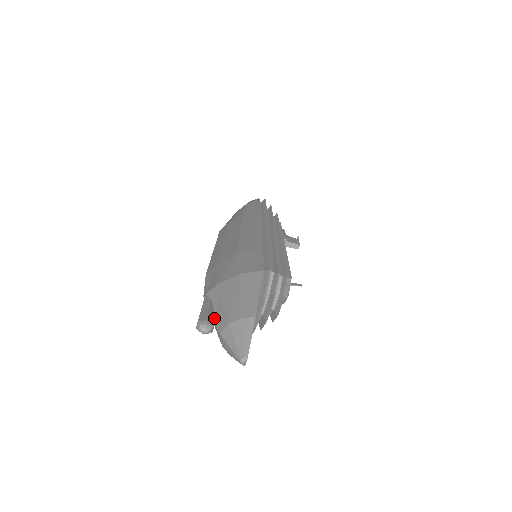
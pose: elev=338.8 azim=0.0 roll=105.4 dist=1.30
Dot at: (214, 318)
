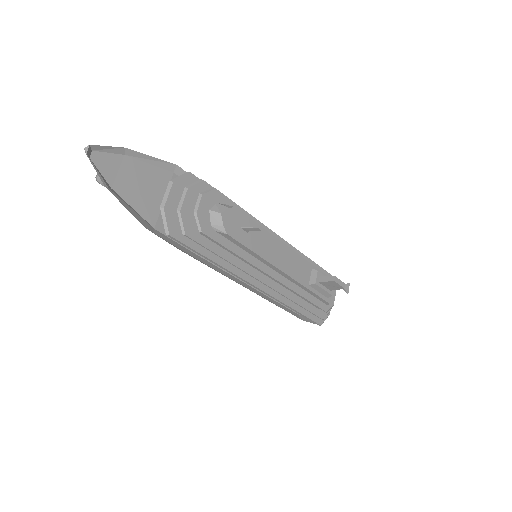
Dot at: occluded
